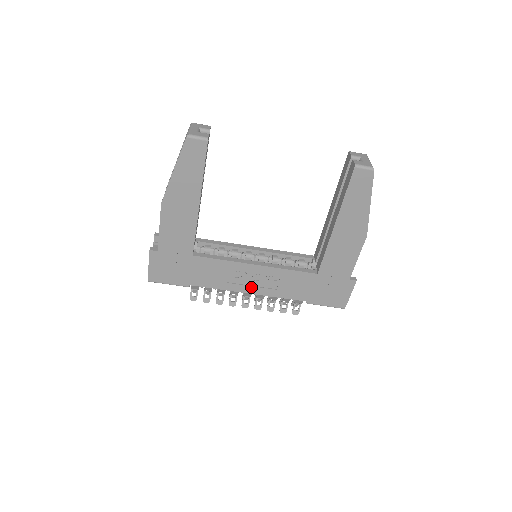
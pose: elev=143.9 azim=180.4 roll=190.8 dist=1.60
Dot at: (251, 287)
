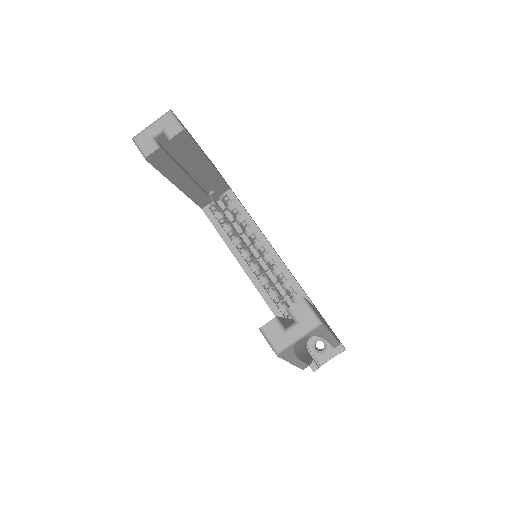
Dot at: occluded
